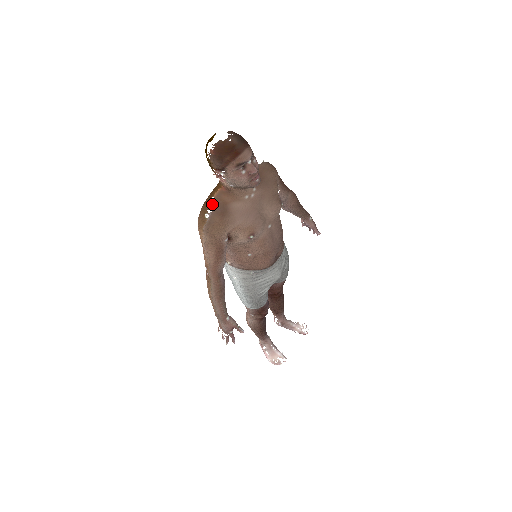
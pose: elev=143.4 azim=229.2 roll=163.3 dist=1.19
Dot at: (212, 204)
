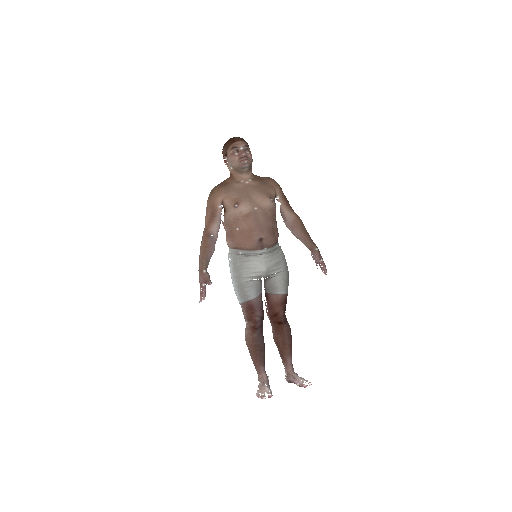
Dot at: occluded
